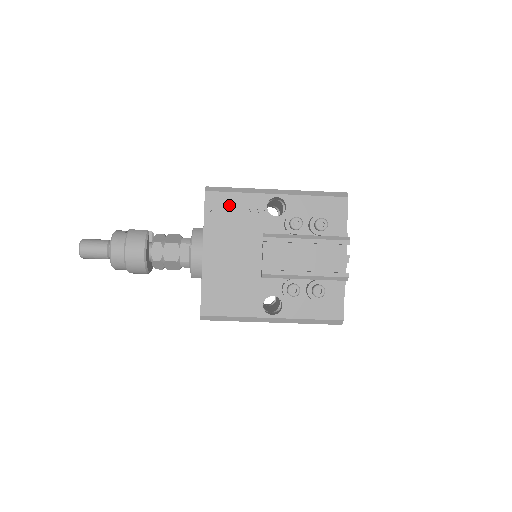
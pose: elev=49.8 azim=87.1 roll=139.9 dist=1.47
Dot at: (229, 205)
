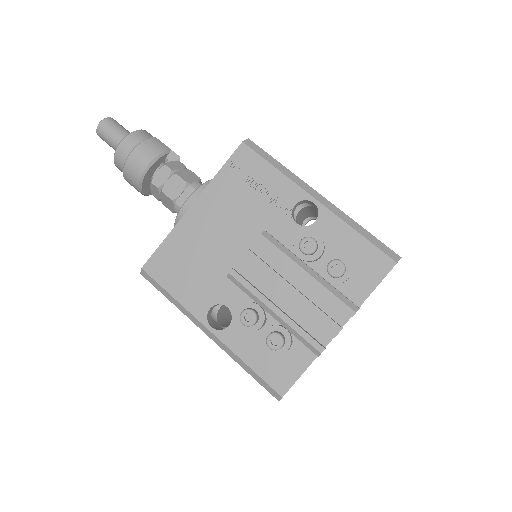
Dot at: (256, 174)
